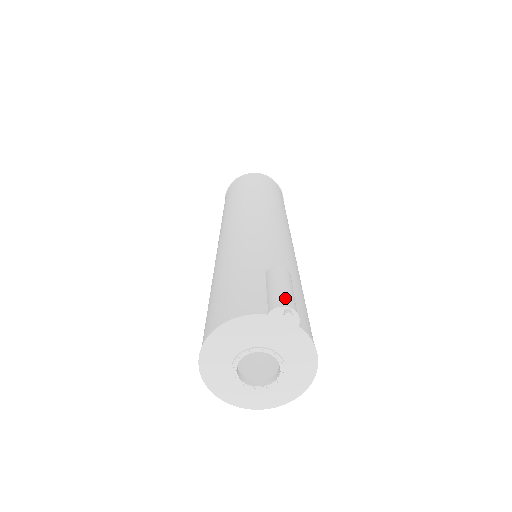
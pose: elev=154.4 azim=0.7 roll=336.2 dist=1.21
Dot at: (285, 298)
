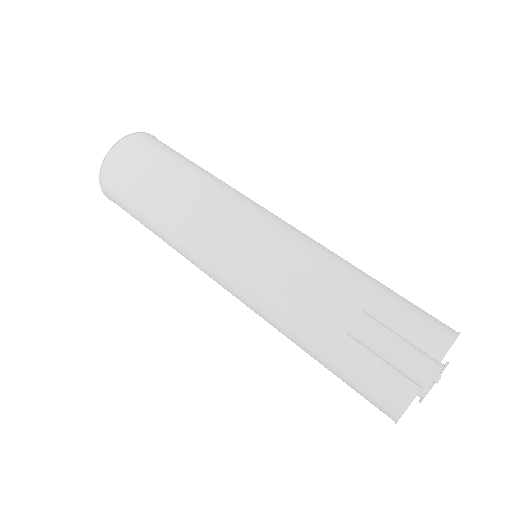
Dot at: (413, 366)
